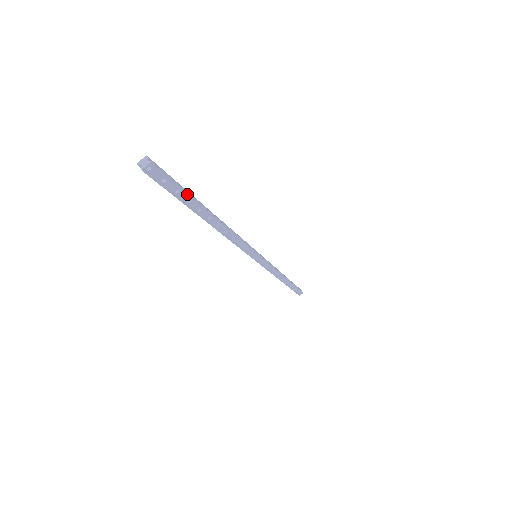
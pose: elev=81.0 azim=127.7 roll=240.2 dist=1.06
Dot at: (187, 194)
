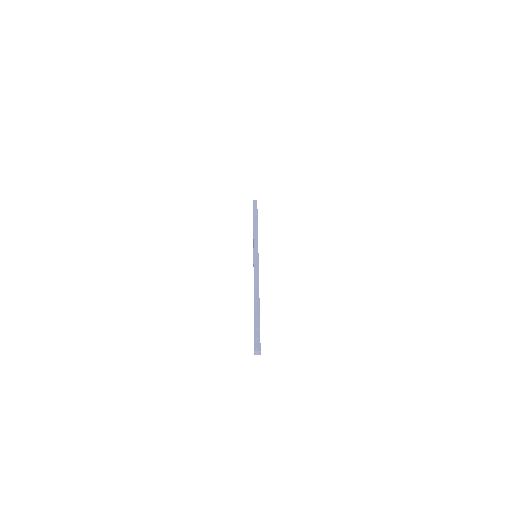
Dot at: occluded
